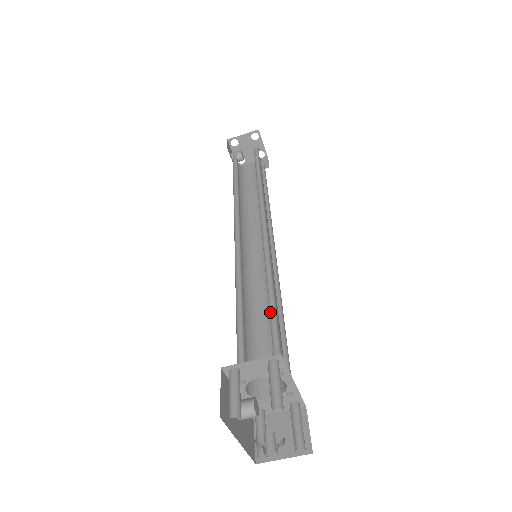
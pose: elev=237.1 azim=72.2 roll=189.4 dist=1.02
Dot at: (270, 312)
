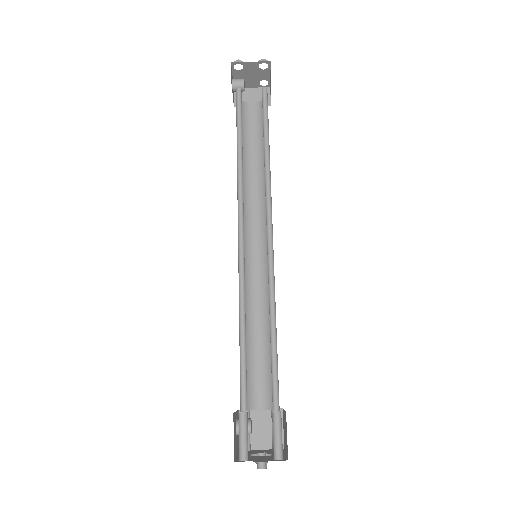
Dot at: (271, 342)
